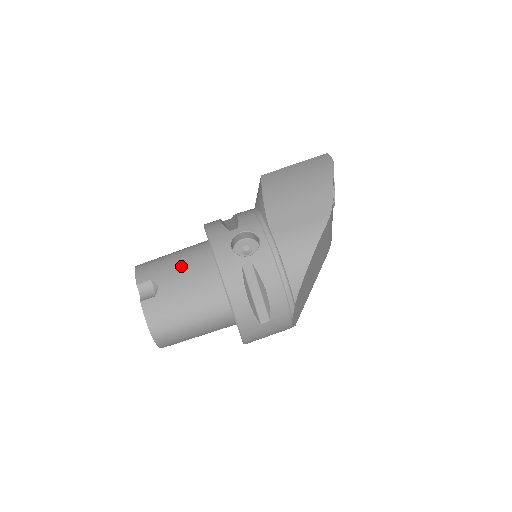
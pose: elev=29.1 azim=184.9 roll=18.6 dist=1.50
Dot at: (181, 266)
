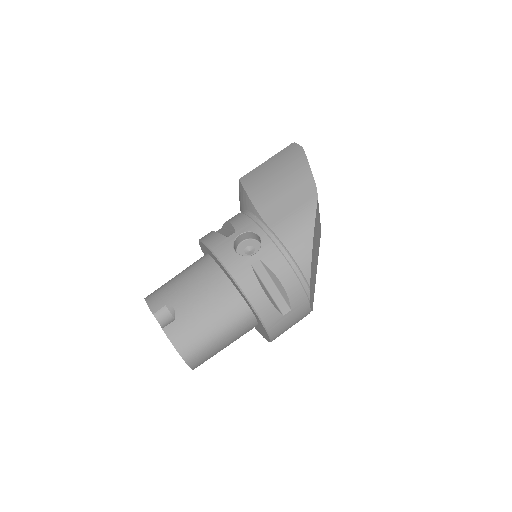
Dot at: (191, 284)
